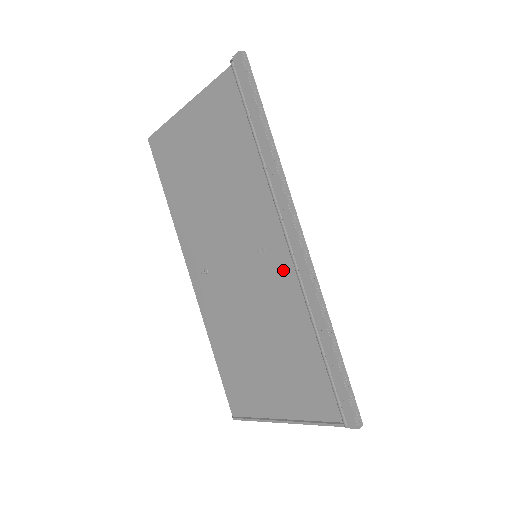
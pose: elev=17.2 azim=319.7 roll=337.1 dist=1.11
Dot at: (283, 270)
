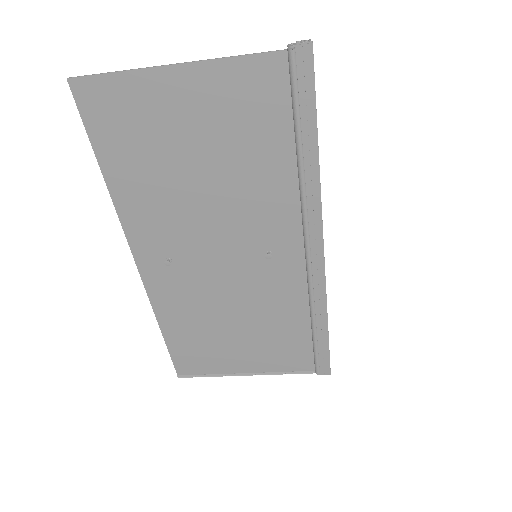
Dot at: (290, 272)
